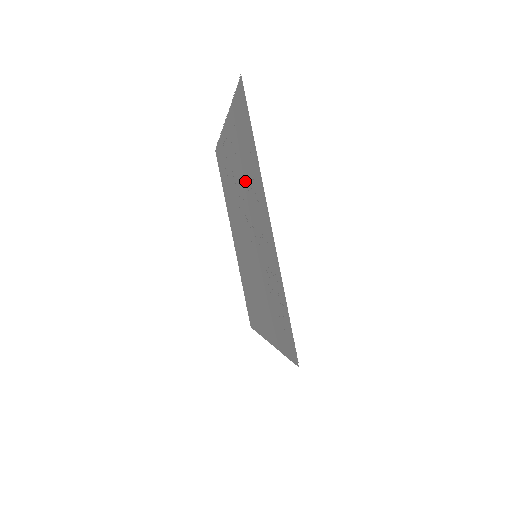
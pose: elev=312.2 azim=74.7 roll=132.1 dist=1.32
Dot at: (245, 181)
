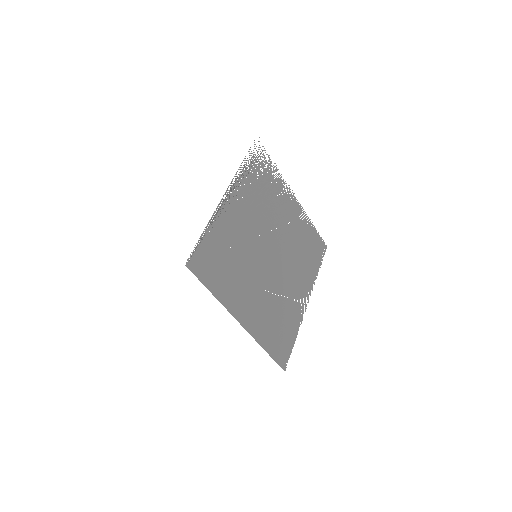
Dot at: (265, 206)
